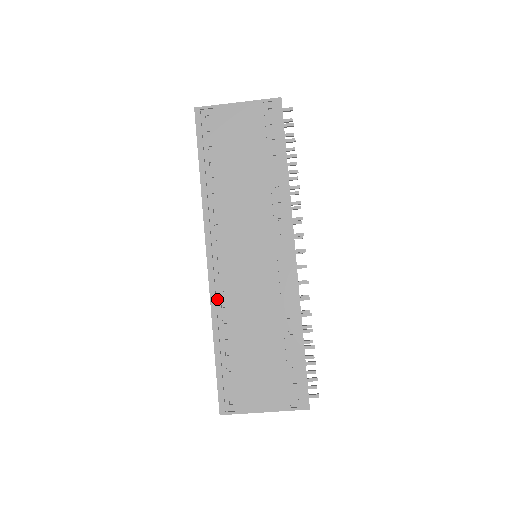
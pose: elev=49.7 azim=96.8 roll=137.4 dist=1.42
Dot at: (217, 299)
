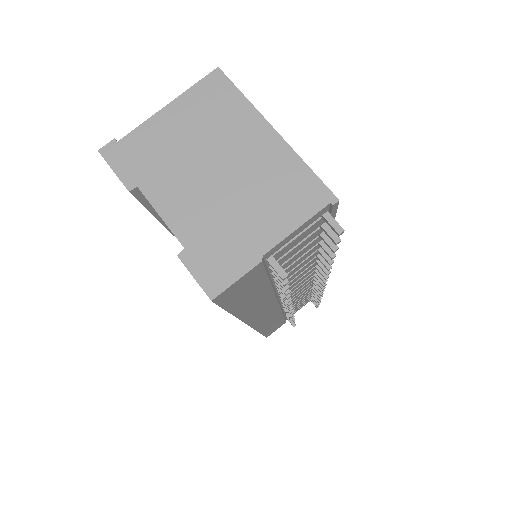
Dot at: occluded
